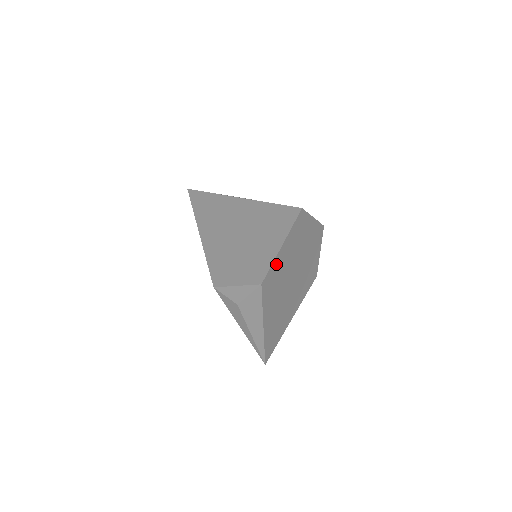
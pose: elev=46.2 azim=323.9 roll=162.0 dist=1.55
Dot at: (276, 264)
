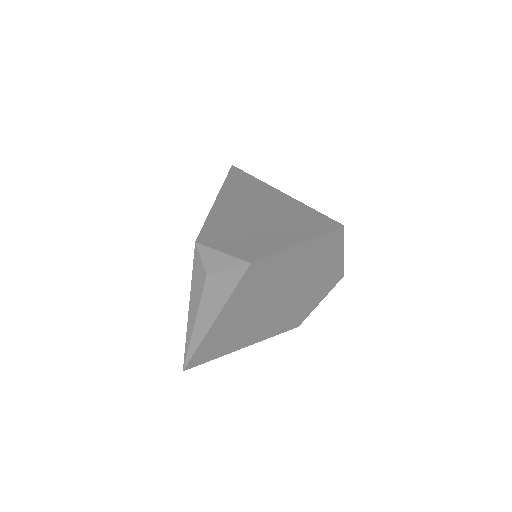
Dot at: (279, 258)
